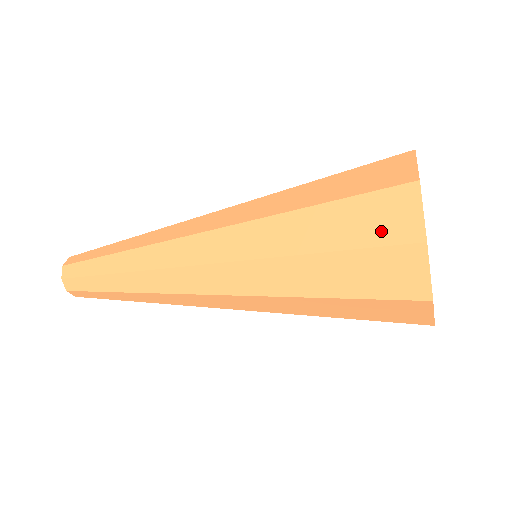
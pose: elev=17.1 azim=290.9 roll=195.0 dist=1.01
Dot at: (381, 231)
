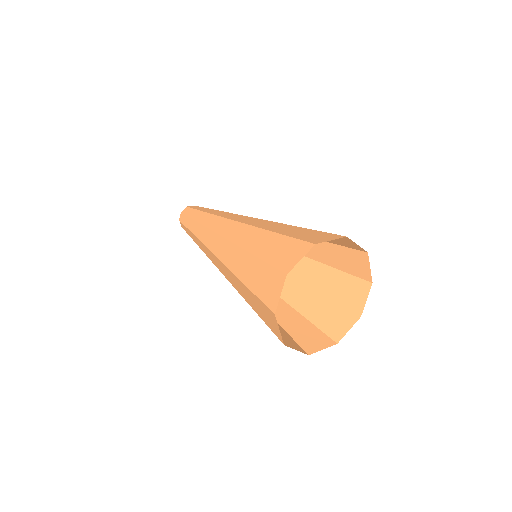
Dot at: (288, 338)
